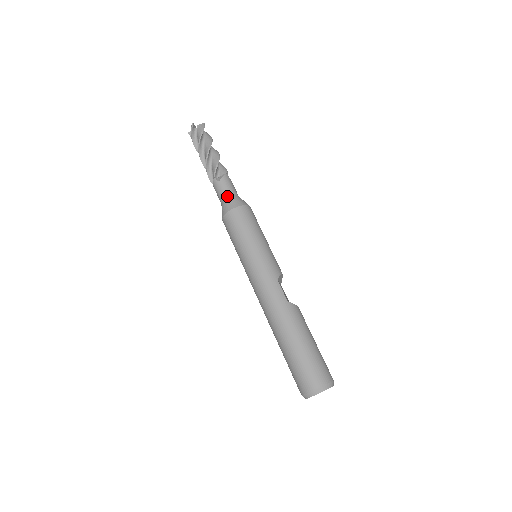
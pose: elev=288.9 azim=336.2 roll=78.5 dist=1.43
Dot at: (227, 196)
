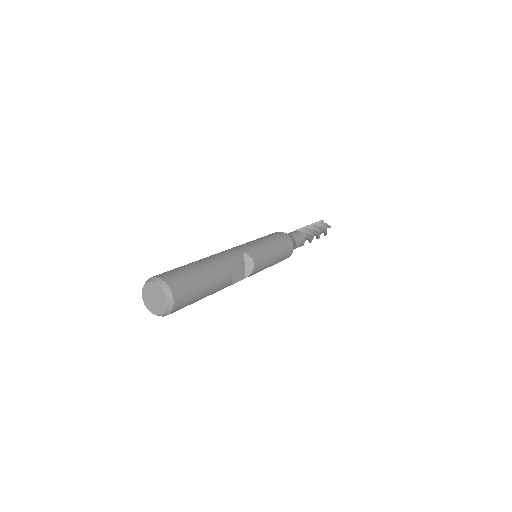
Dot at: occluded
